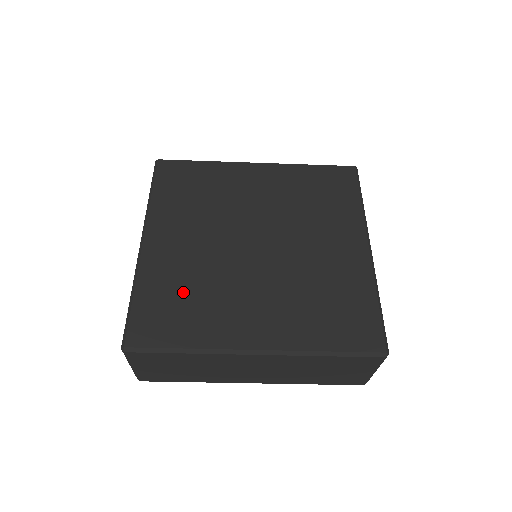
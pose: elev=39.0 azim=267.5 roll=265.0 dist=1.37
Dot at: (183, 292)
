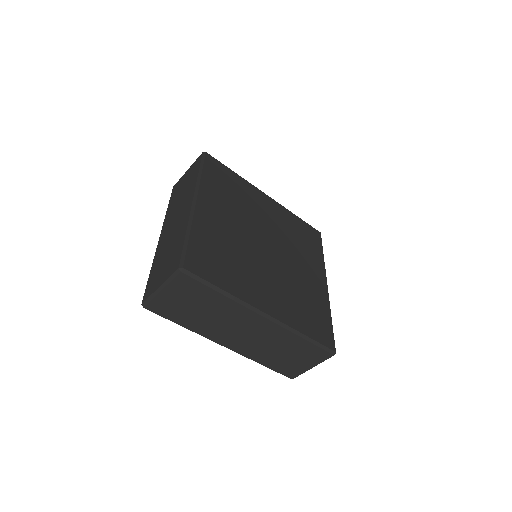
Dot at: (222, 252)
